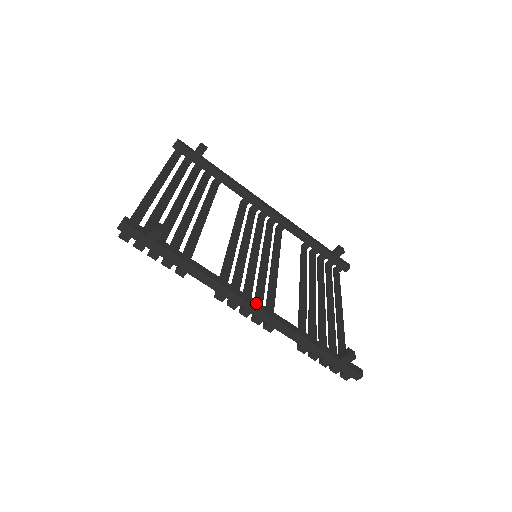
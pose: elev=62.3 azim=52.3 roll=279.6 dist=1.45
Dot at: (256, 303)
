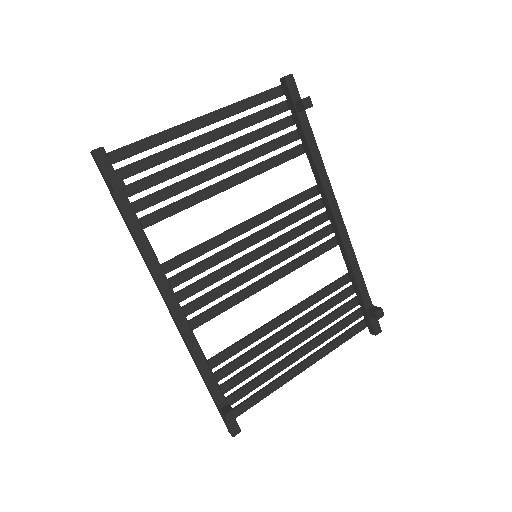
Dot at: (176, 307)
